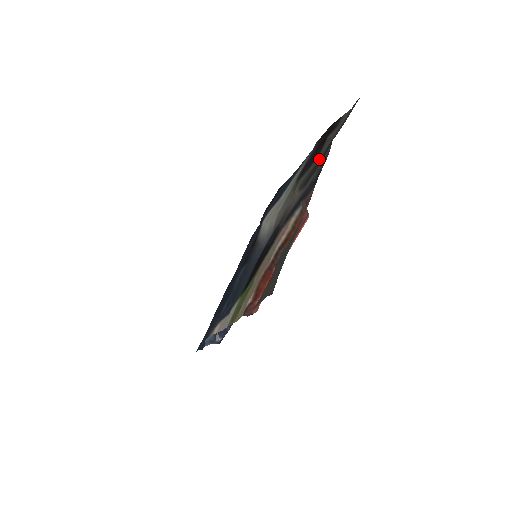
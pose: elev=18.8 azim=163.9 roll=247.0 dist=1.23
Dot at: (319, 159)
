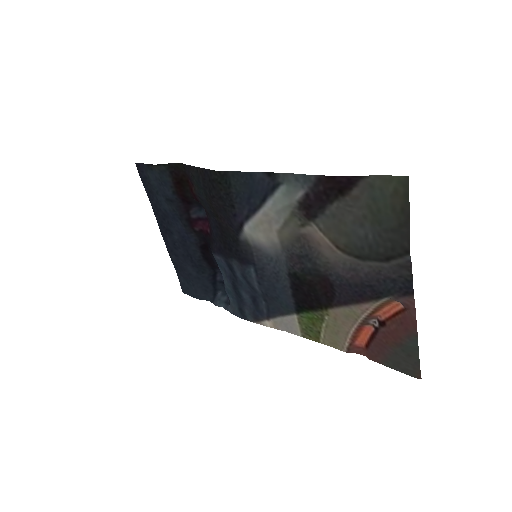
Dot at: (375, 243)
